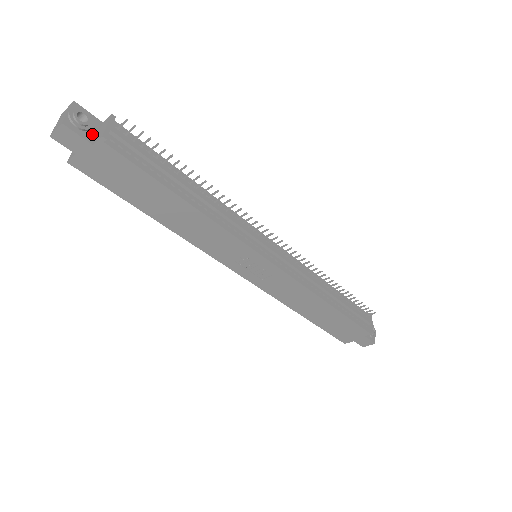
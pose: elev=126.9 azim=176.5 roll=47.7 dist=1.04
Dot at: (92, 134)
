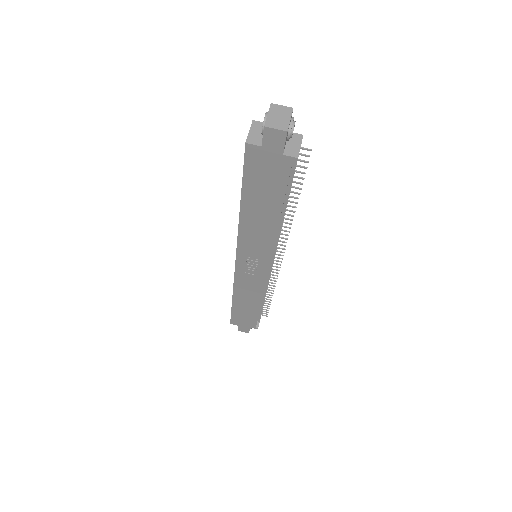
Dot at: (286, 143)
